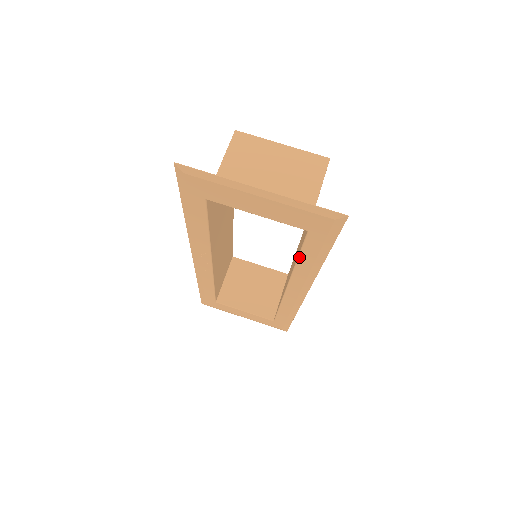
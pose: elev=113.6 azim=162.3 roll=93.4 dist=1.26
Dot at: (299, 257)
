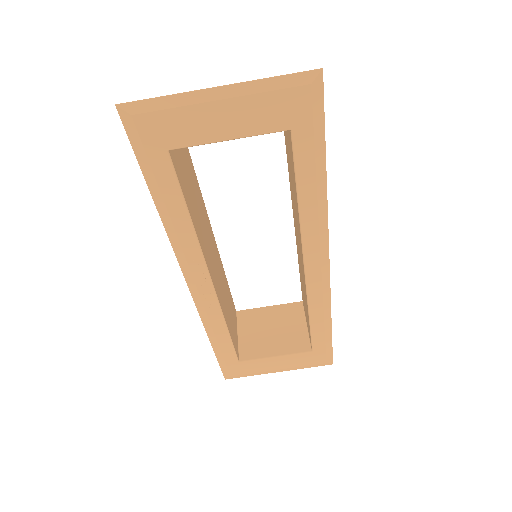
Dot at: (298, 191)
